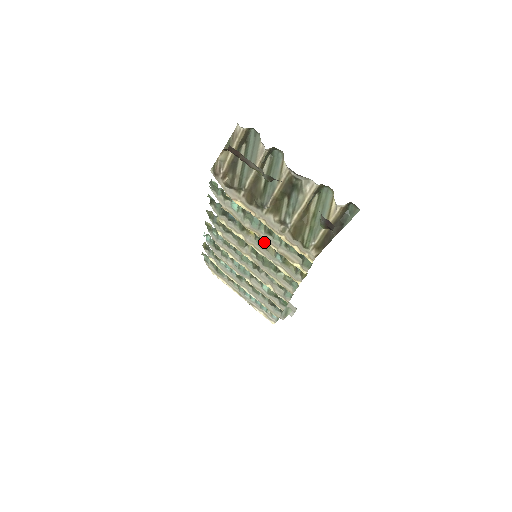
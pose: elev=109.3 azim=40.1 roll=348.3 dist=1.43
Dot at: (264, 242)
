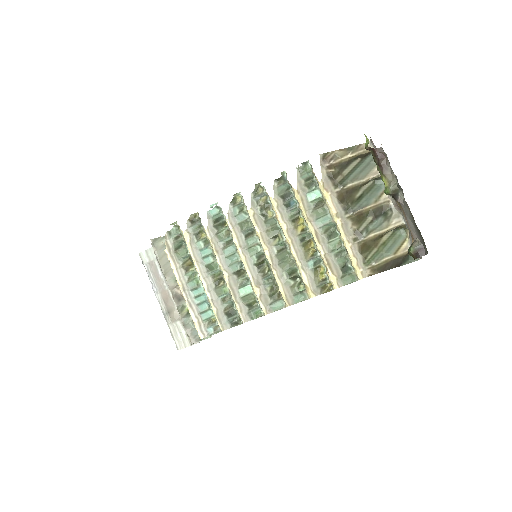
Dot at: (306, 243)
